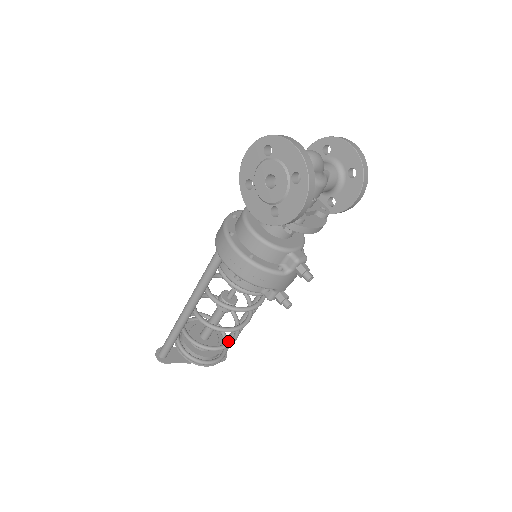
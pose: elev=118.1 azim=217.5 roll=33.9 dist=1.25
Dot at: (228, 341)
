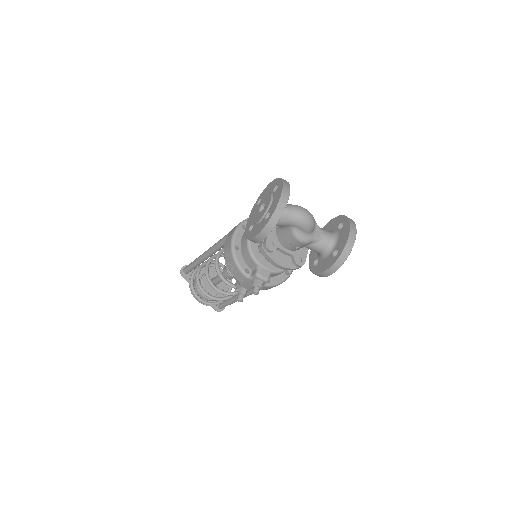
Dot at: (226, 301)
